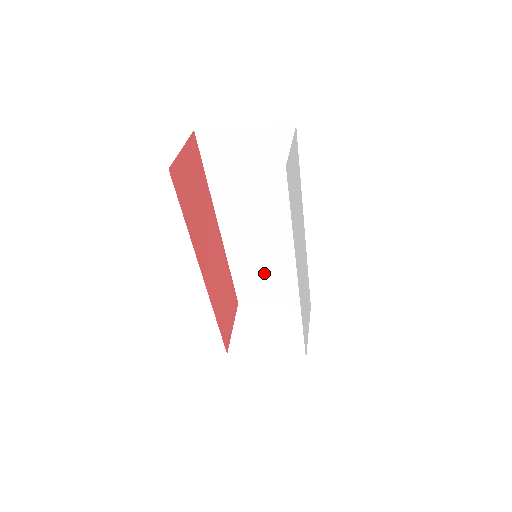
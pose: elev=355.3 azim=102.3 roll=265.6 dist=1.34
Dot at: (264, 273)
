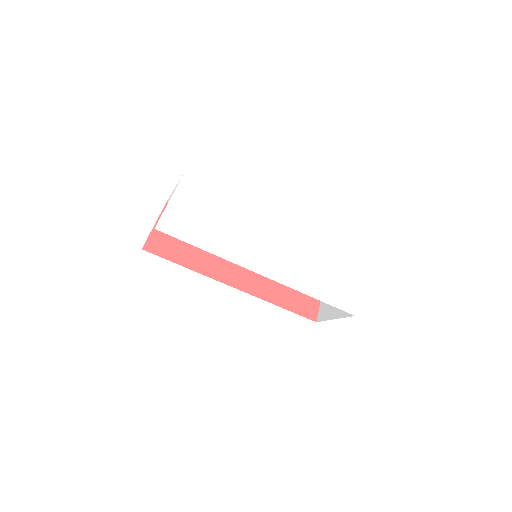
Dot at: occluded
